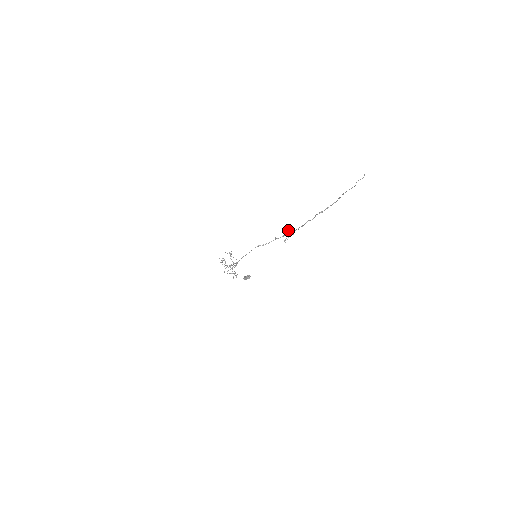
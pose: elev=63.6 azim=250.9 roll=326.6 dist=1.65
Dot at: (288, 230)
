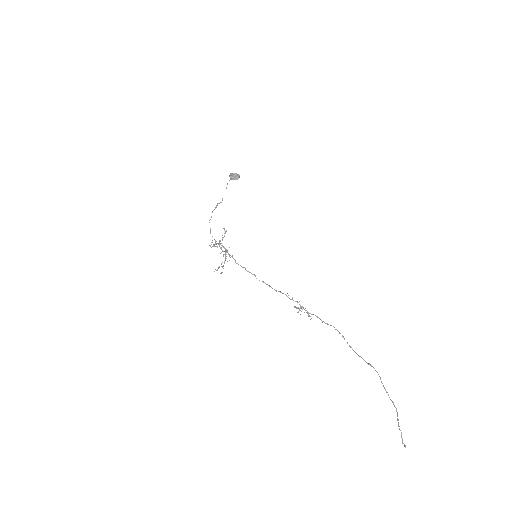
Dot at: occluded
